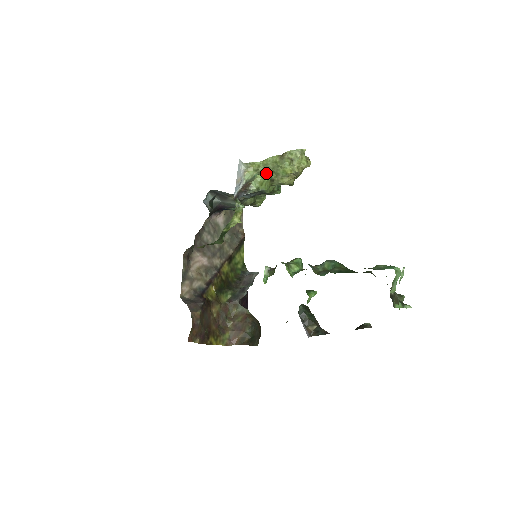
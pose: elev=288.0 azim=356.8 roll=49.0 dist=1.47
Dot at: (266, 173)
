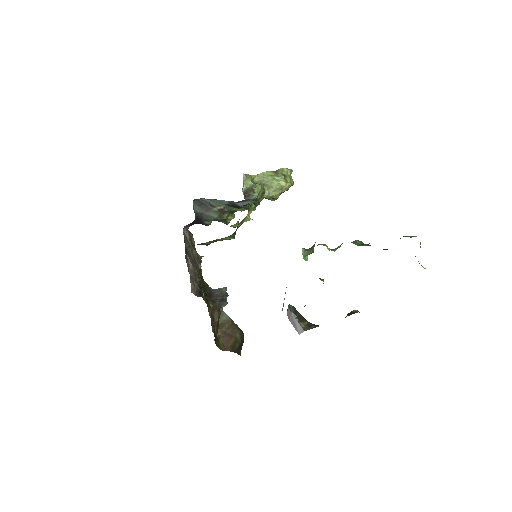
Dot at: occluded
